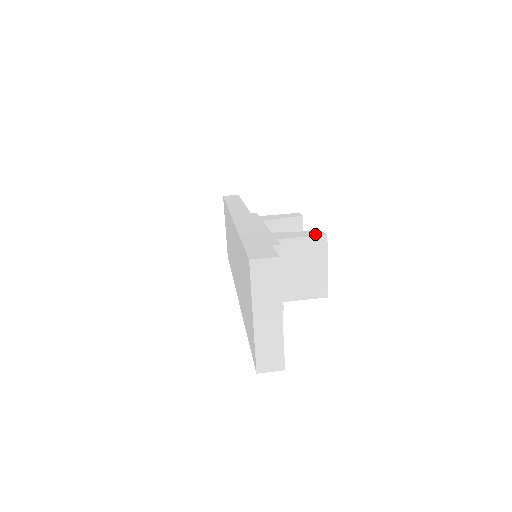
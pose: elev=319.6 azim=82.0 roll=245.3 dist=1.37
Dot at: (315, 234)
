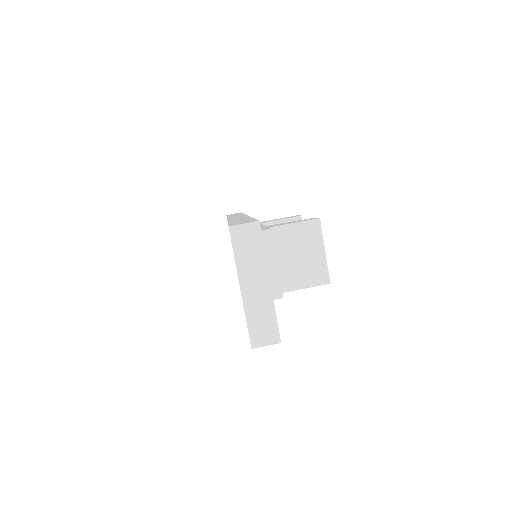
Dot at: (308, 219)
